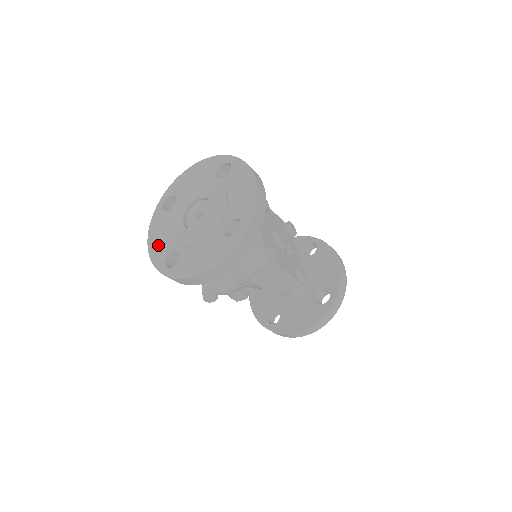
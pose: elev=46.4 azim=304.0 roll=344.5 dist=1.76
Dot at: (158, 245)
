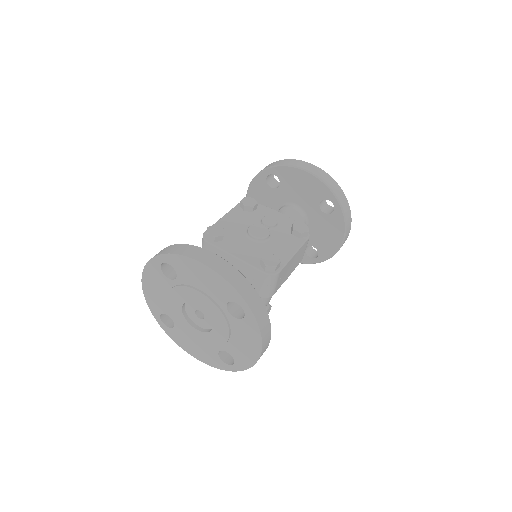
Dot at: (203, 355)
